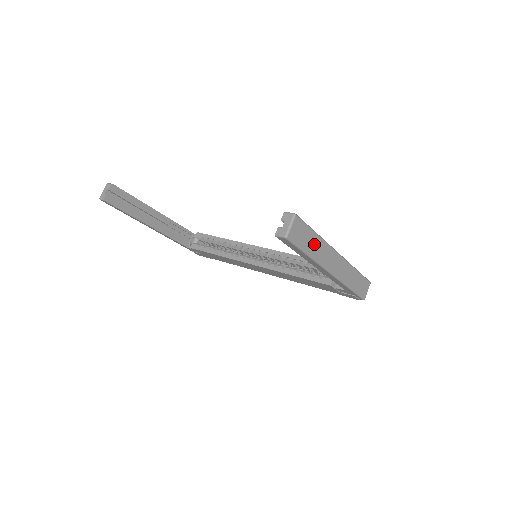
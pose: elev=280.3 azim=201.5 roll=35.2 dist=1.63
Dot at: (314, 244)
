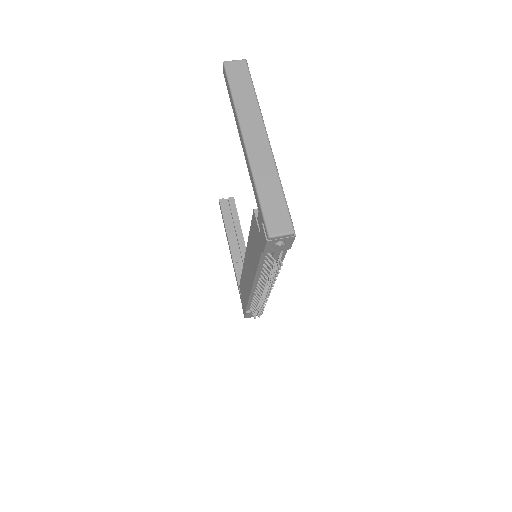
Dot at: (246, 96)
